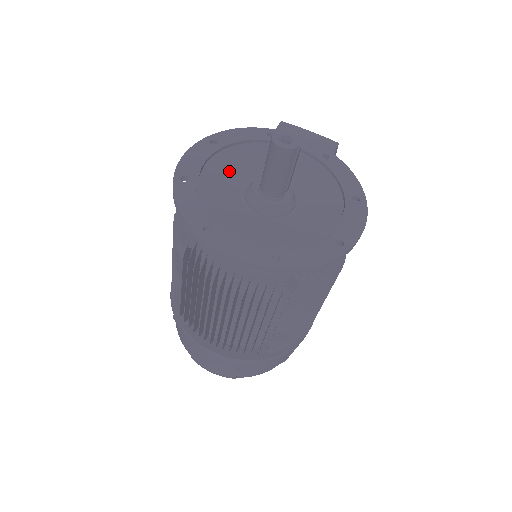
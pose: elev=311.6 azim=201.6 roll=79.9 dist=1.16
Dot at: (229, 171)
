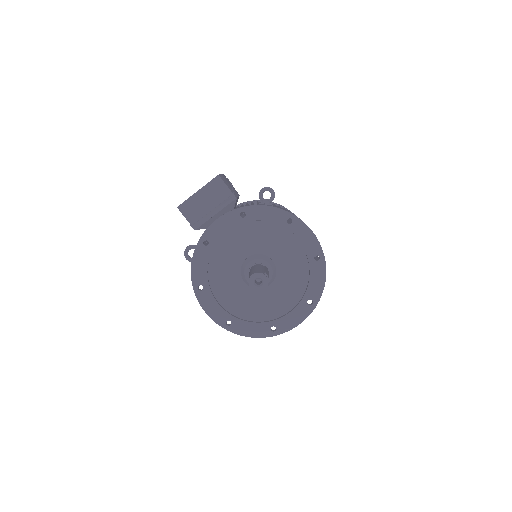
Dot at: (227, 288)
